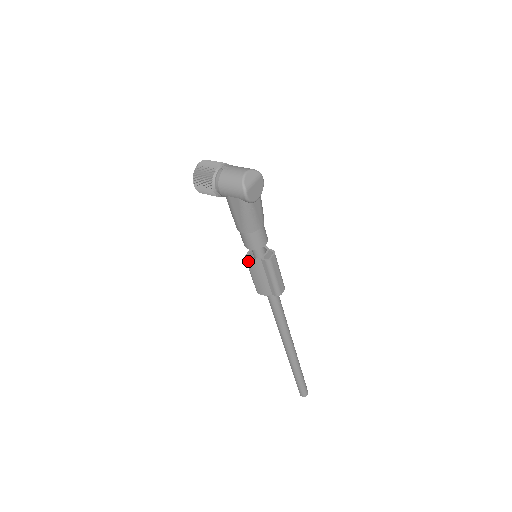
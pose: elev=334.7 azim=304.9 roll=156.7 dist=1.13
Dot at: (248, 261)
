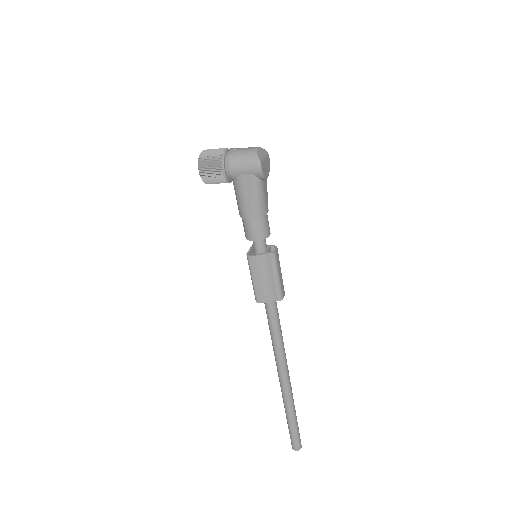
Dot at: (251, 258)
